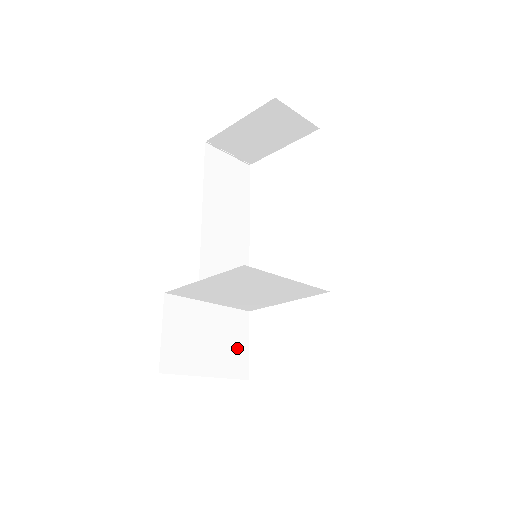
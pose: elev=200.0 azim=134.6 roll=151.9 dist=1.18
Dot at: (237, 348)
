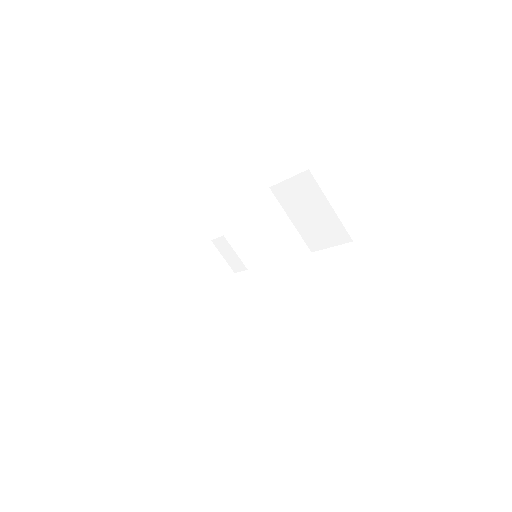
Dot at: occluded
